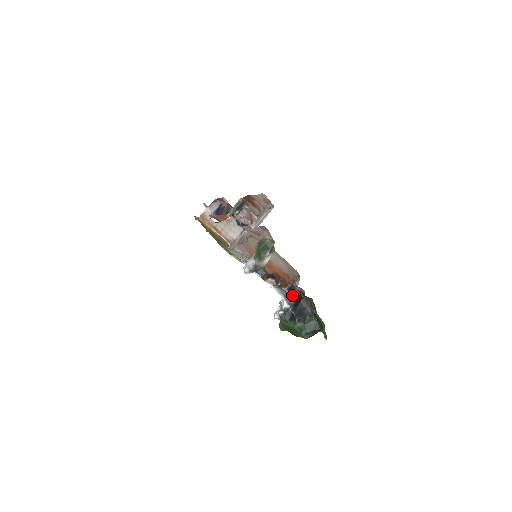
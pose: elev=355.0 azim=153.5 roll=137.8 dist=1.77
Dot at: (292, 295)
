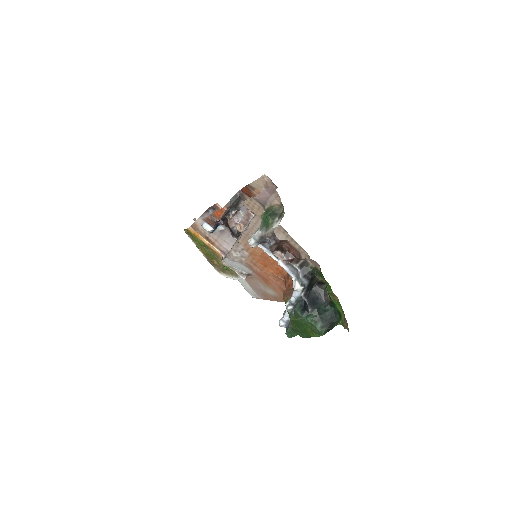
Dot at: (305, 273)
